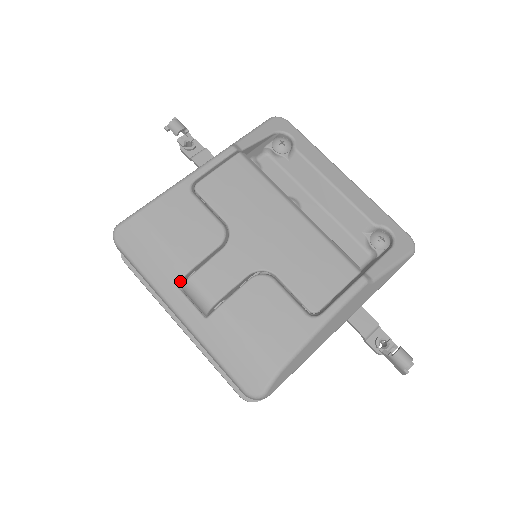
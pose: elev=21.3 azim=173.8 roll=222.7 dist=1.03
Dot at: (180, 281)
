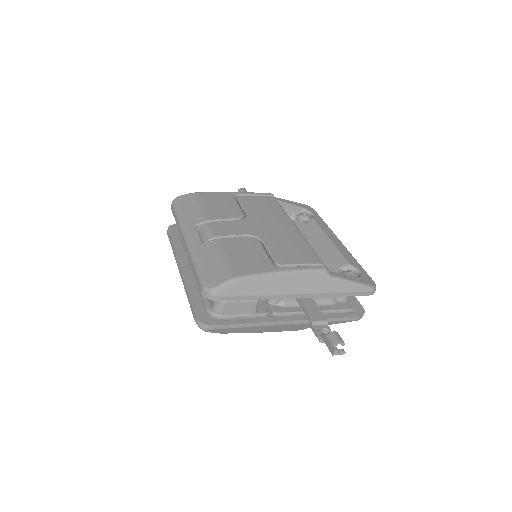
Dot at: (199, 225)
